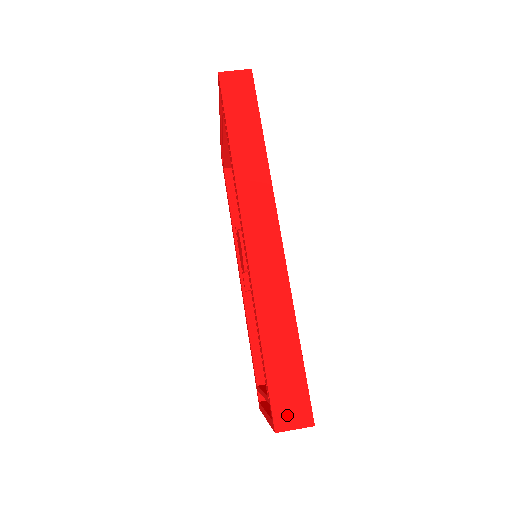
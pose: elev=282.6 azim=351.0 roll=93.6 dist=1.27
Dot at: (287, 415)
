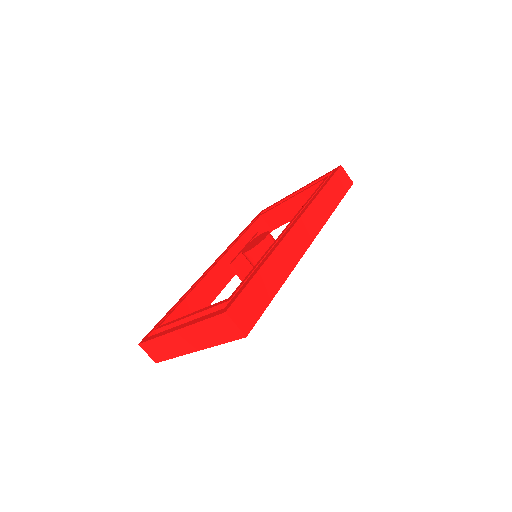
Dot at: (239, 313)
